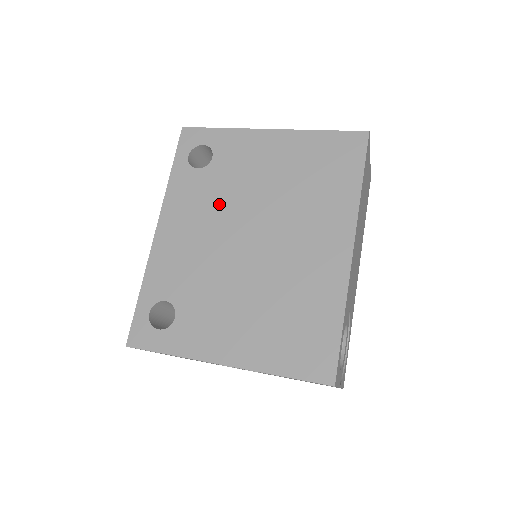
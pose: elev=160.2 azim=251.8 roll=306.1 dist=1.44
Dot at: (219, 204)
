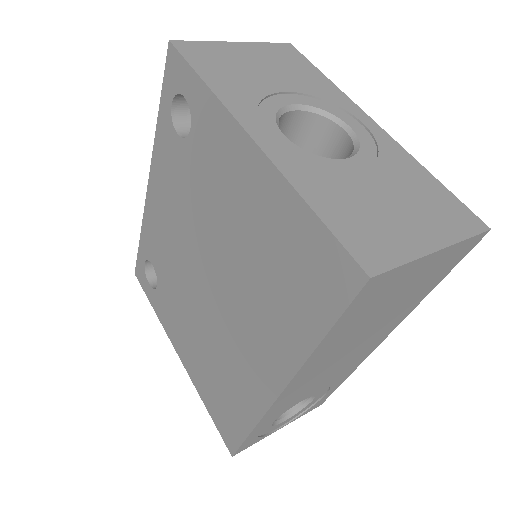
Dot at: (189, 207)
